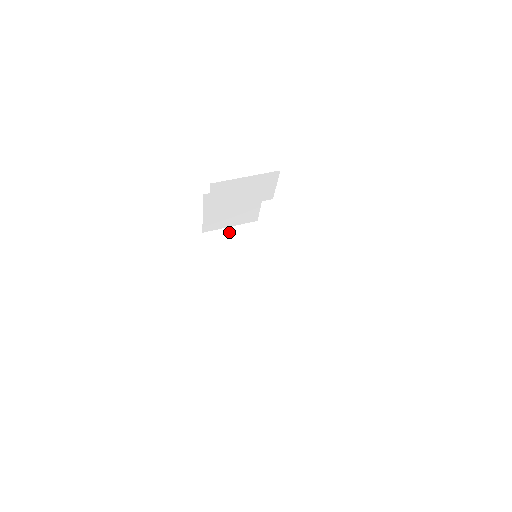
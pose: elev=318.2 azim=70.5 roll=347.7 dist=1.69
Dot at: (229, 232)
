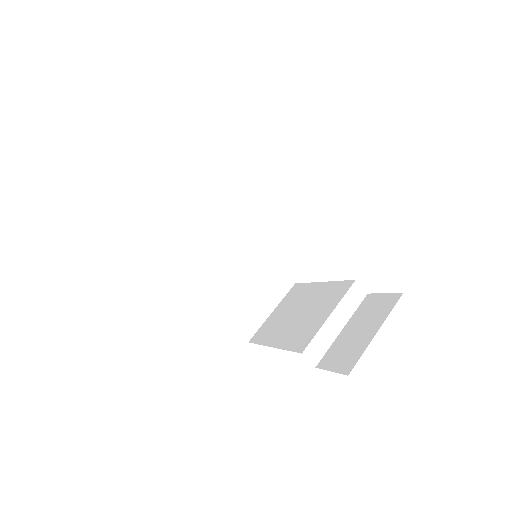
Dot at: (164, 205)
